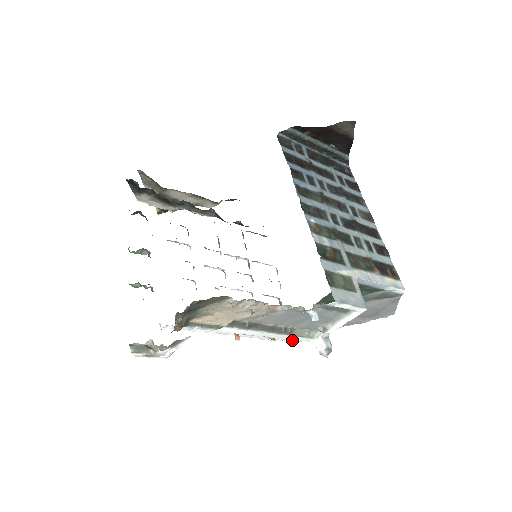
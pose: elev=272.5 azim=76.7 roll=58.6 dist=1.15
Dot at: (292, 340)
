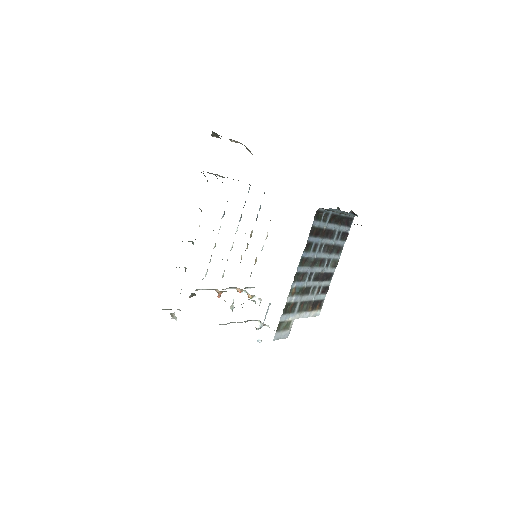
Dot at: (249, 288)
